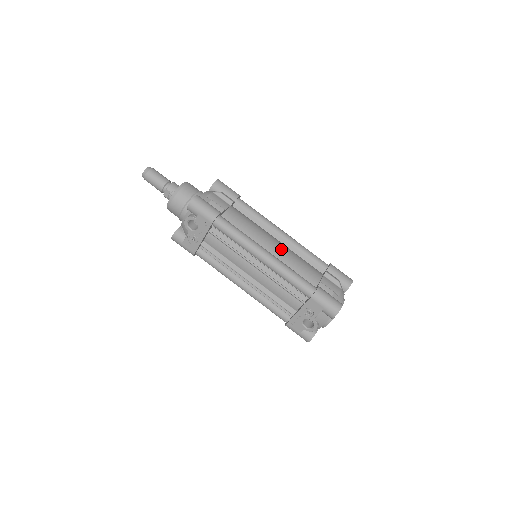
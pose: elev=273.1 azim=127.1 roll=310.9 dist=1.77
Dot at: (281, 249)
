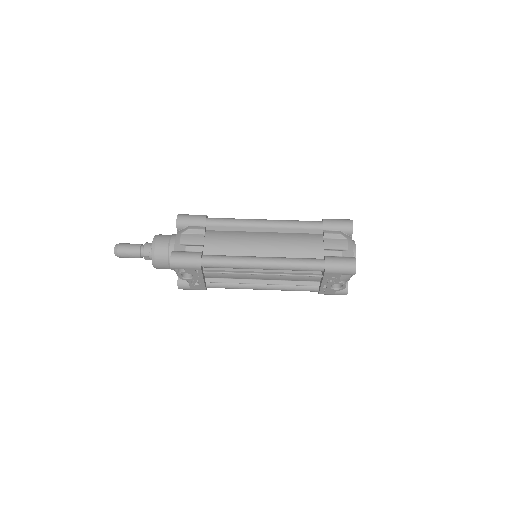
Dot at: (272, 243)
